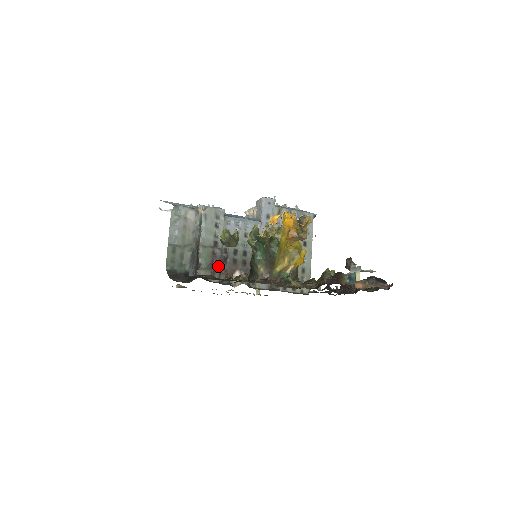
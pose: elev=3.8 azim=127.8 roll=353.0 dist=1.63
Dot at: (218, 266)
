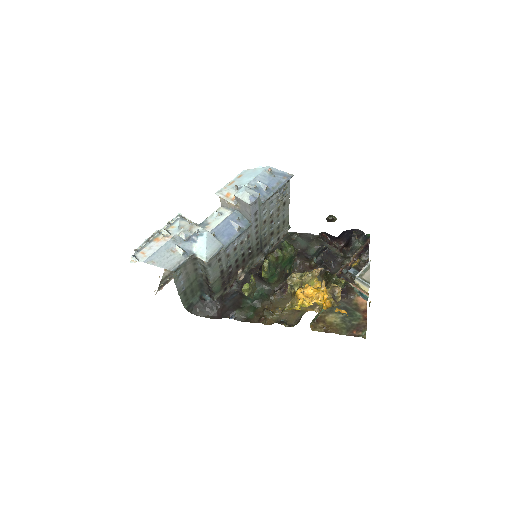
Dot at: (227, 281)
